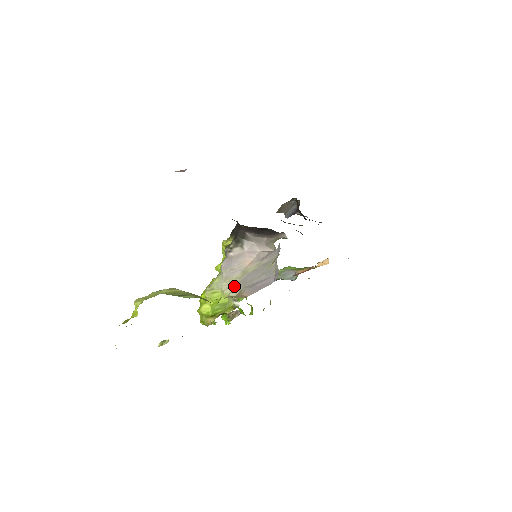
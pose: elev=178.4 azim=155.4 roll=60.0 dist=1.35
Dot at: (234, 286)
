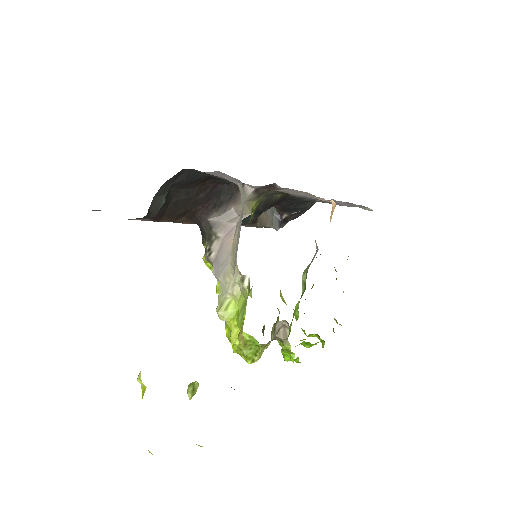
Dot at: occluded
